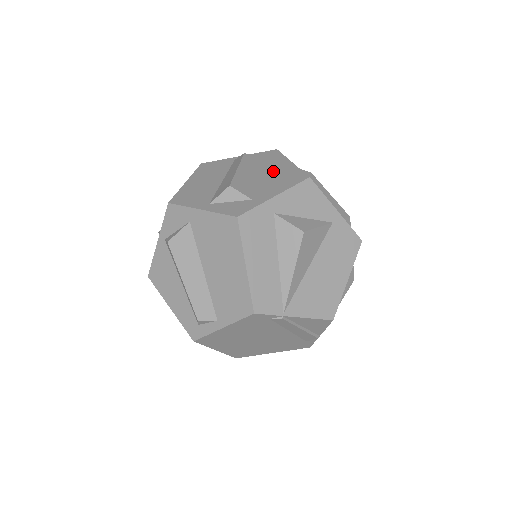
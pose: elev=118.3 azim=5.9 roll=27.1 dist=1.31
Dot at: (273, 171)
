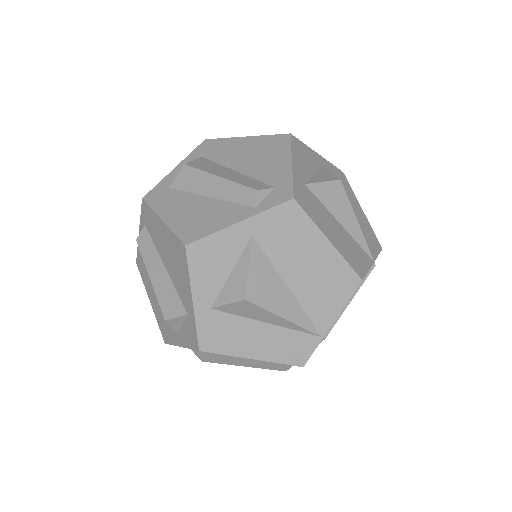
Dot at: (165, 250)
